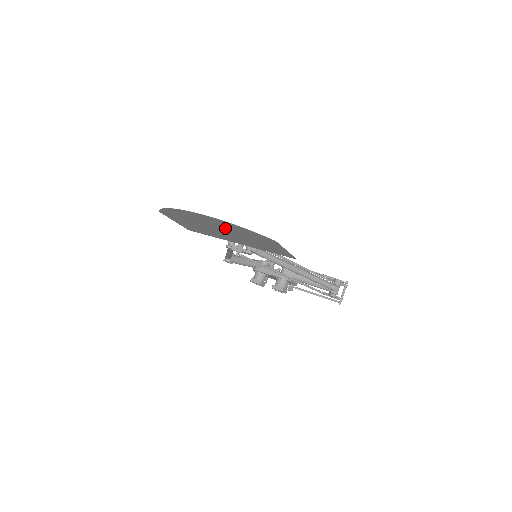
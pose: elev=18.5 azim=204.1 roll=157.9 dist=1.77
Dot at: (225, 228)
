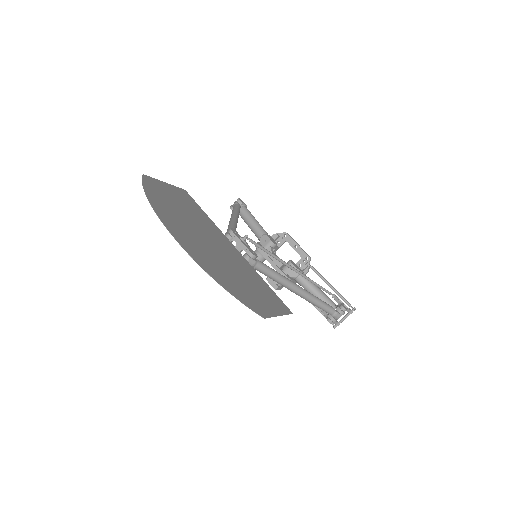
Dot at: (212, 256)
